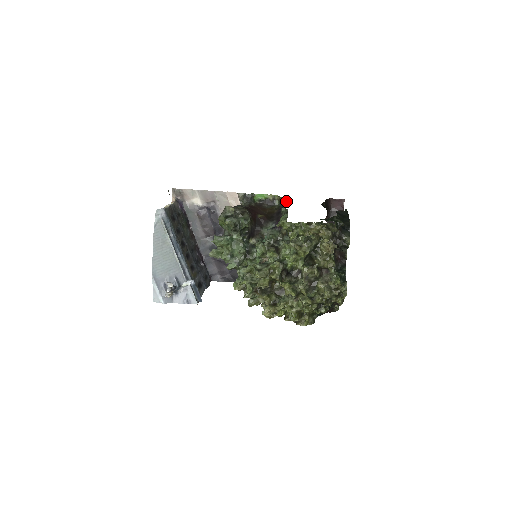
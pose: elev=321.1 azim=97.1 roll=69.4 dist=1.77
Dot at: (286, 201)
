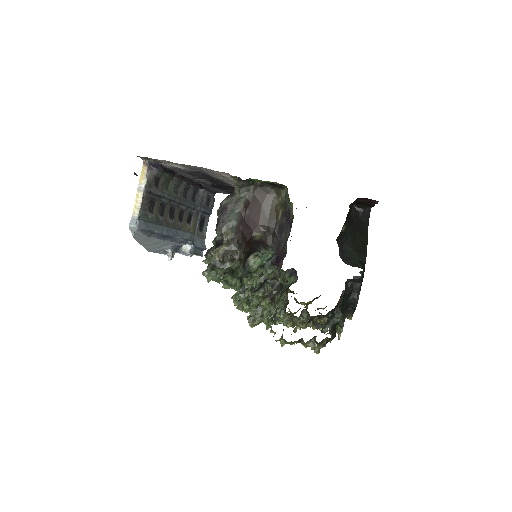
Dot at: (292, 217)
